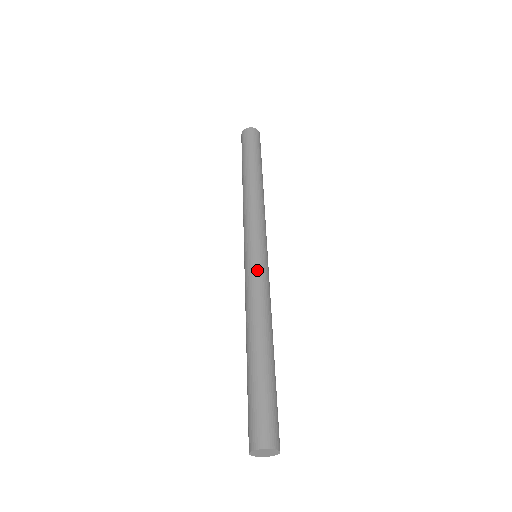
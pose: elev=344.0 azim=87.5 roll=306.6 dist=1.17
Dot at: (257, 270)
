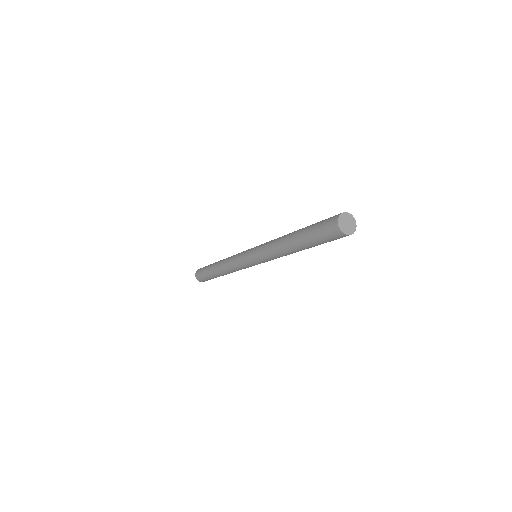
Dot at: occluded
